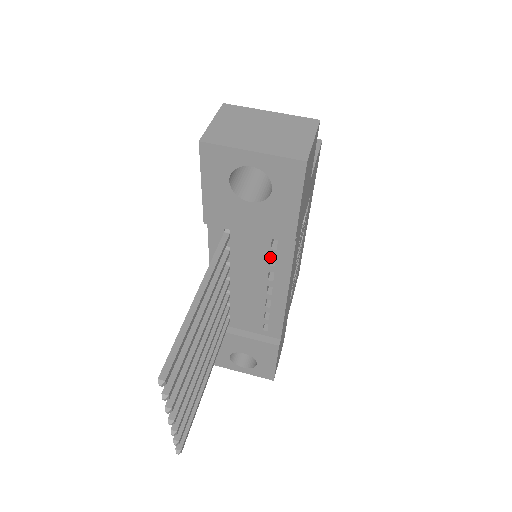
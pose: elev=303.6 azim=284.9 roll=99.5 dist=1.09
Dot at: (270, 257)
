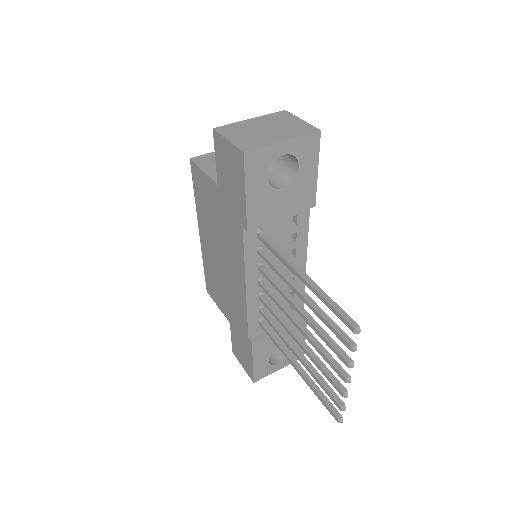
Dot at: (290, 236)
